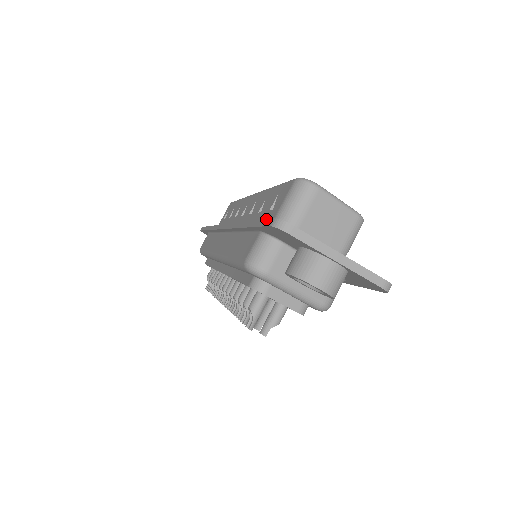
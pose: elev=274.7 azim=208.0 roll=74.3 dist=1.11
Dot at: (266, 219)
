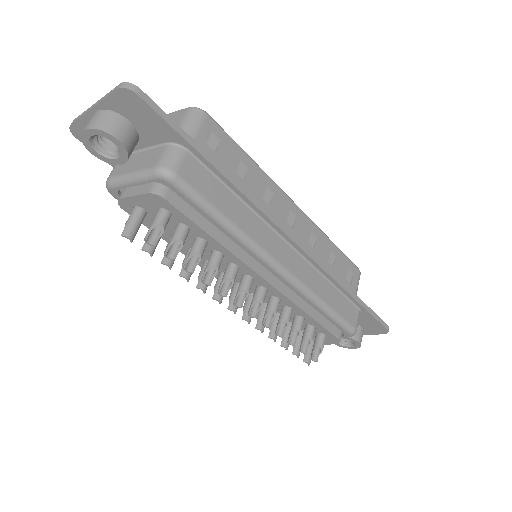
Dot at: occluded
